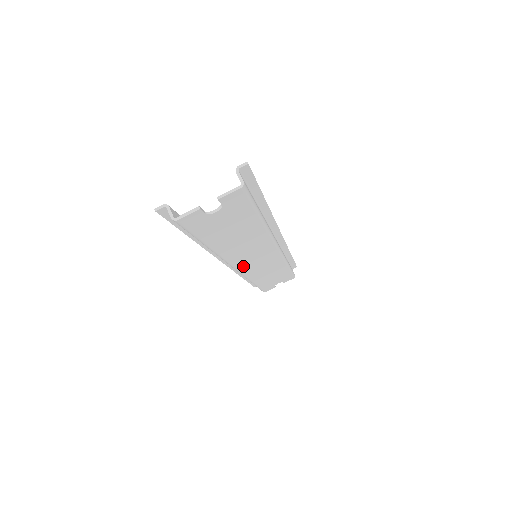
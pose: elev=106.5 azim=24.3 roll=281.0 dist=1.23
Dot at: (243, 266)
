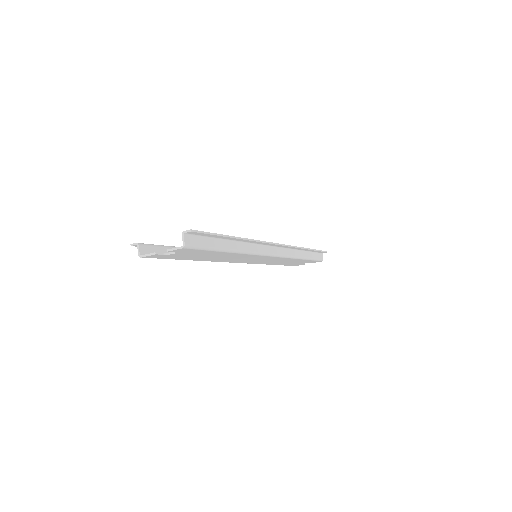
Dot at: (244, 262)
